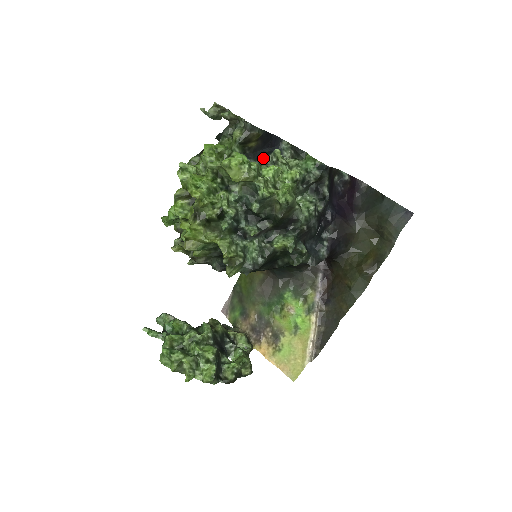
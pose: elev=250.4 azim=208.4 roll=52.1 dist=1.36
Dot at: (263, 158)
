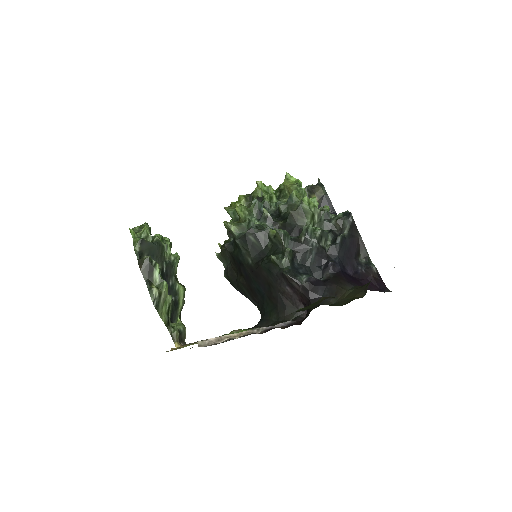
Dot at: occluded
